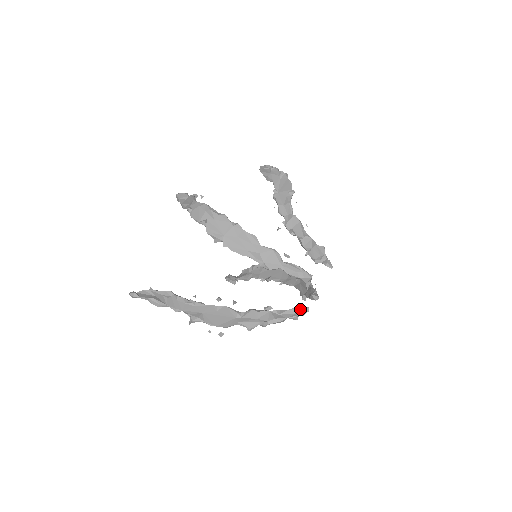
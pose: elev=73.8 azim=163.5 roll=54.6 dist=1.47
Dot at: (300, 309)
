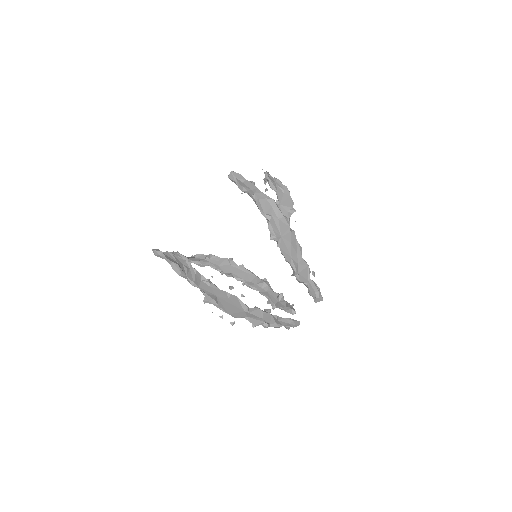
Dot at: (294, 321)
